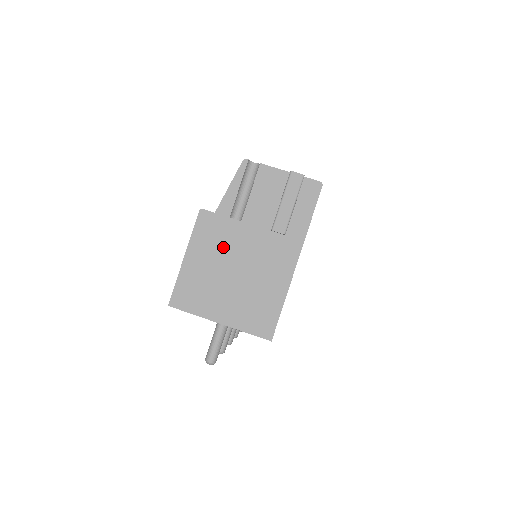
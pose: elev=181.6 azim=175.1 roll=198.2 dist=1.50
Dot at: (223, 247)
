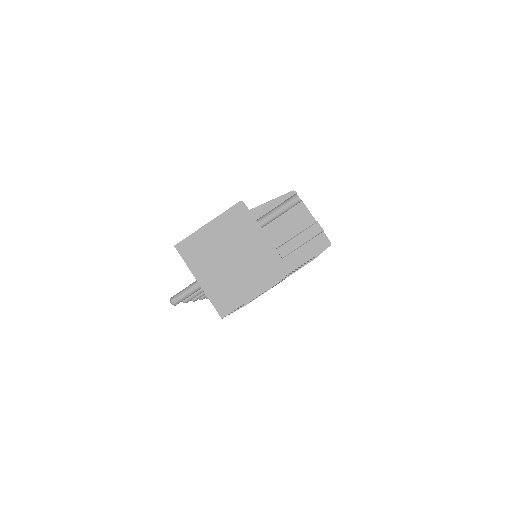
Dot at: (237, 236)
